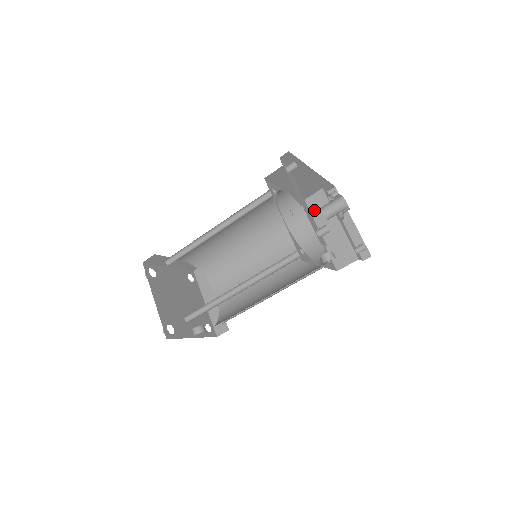
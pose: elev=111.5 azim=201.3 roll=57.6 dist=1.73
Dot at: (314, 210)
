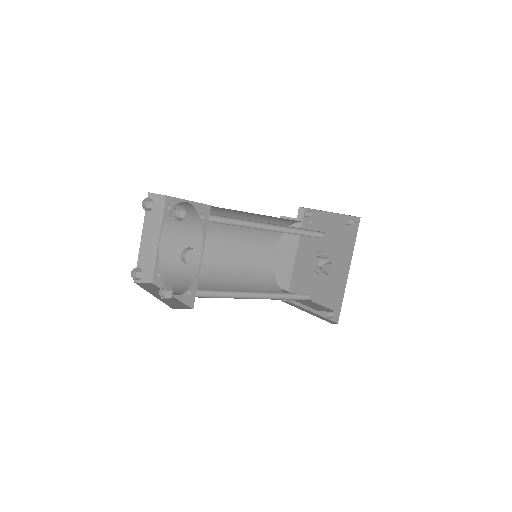
Dot at: occluded
